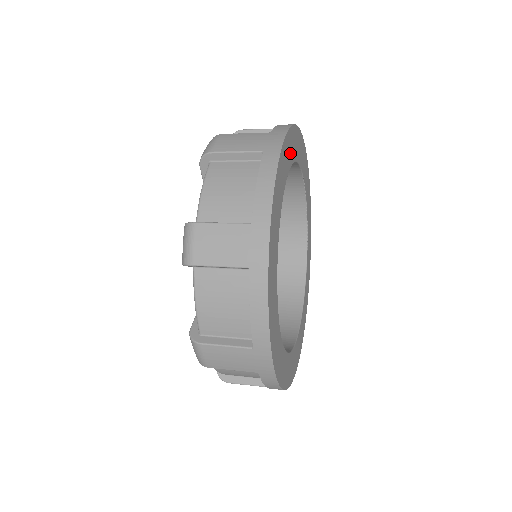
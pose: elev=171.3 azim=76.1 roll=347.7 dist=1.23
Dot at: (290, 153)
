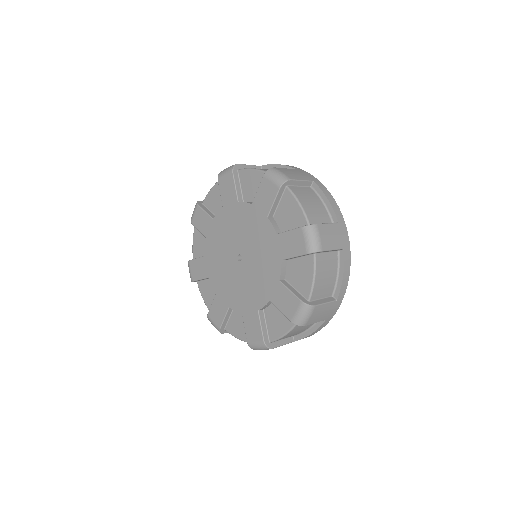
Dot at: occluded
